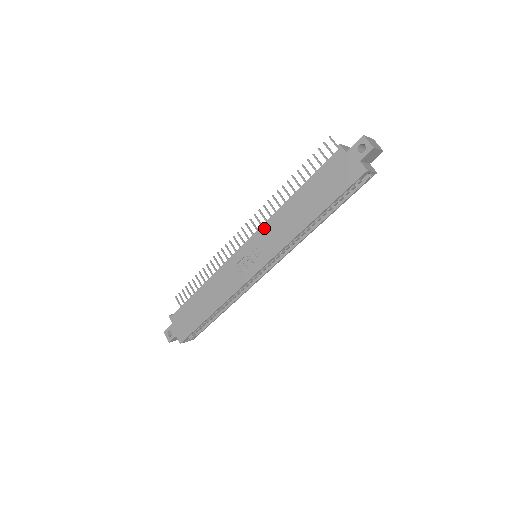
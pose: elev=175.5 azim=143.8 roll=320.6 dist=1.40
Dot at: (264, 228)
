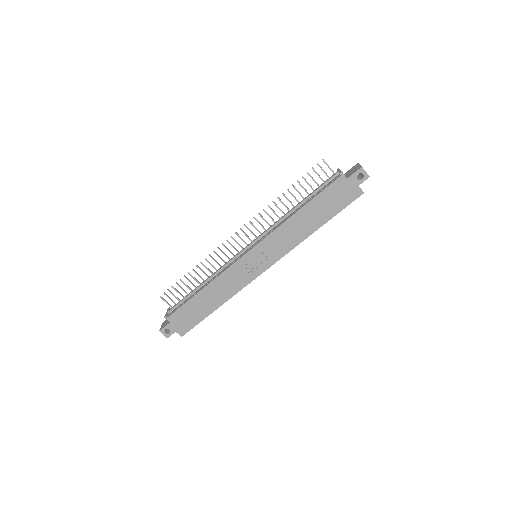
Dot at: (271, 237)
